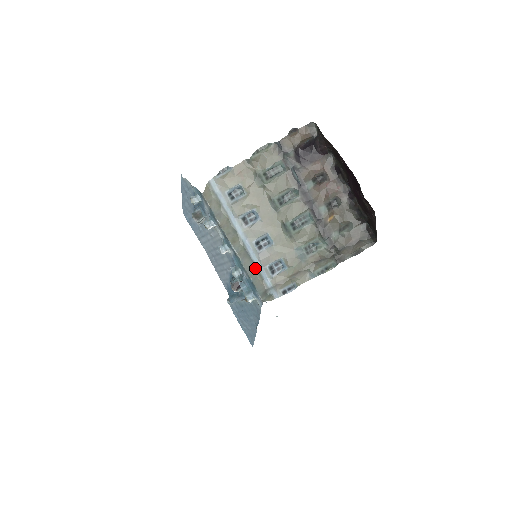
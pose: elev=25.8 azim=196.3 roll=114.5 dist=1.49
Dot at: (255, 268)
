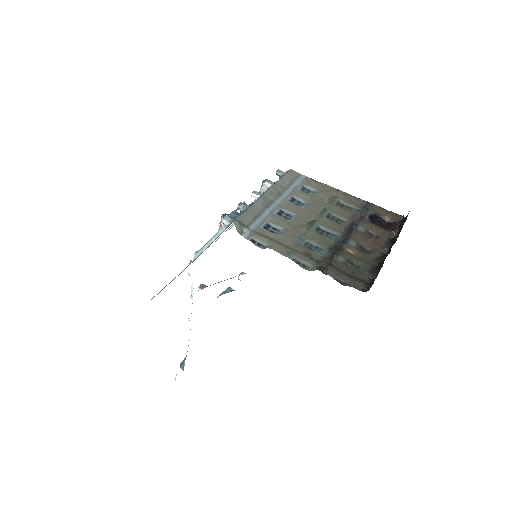
Dot at: (259, 213)
